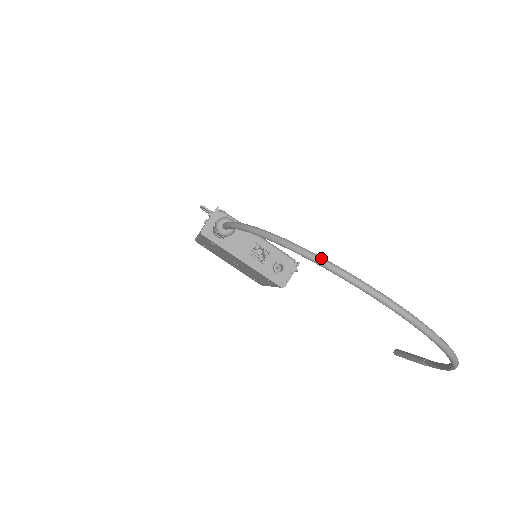
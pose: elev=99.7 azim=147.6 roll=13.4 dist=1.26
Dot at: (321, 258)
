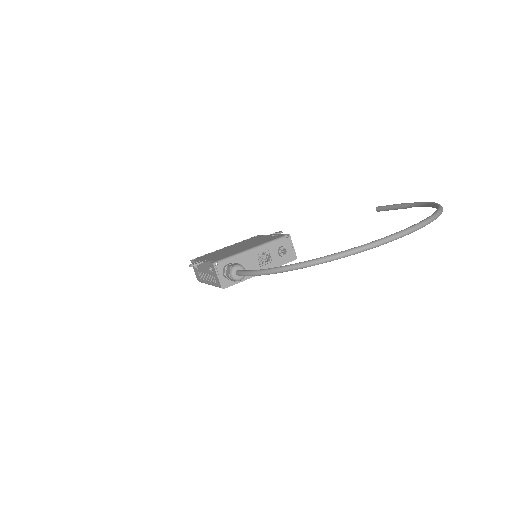
Dot at: (343, 253)
